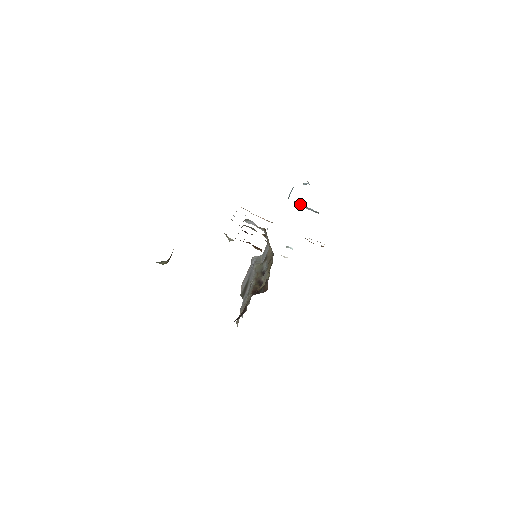
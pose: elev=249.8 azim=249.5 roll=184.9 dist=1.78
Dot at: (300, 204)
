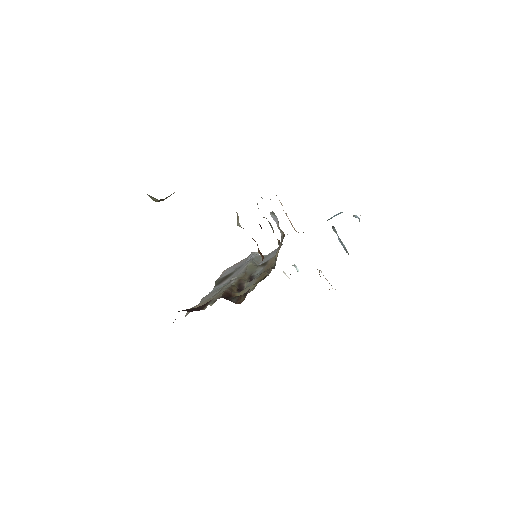
Dot at: occluded
